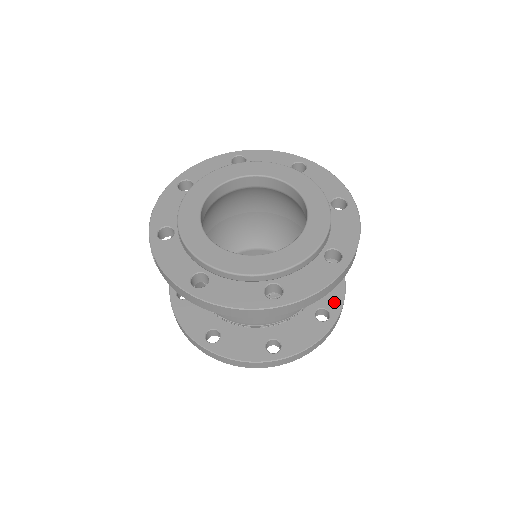
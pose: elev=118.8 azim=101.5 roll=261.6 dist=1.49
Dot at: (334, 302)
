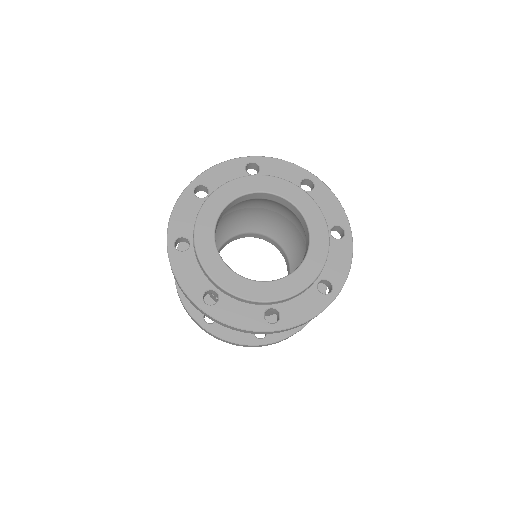
Dot at: (277, 333)
